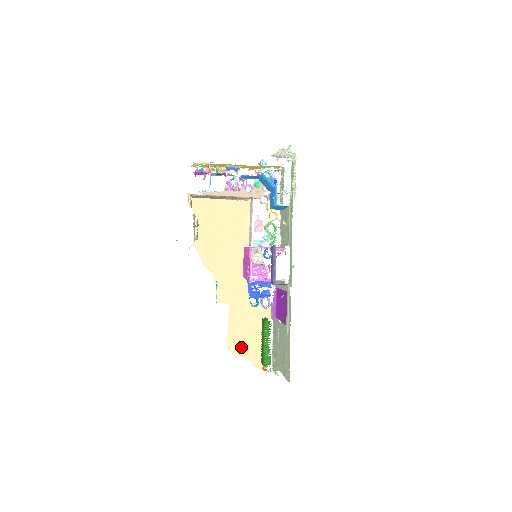
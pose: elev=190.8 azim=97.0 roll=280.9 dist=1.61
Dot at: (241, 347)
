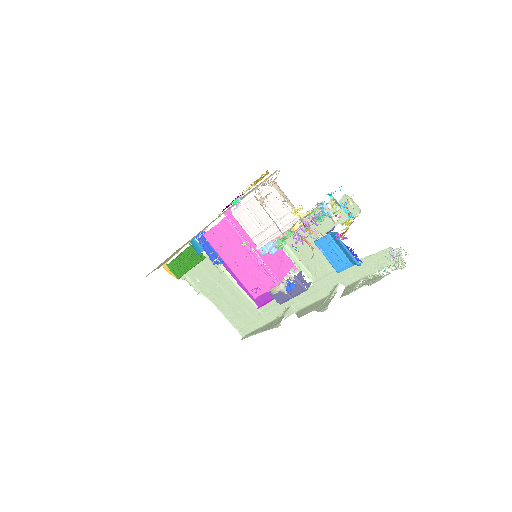
Dot at: occluded
